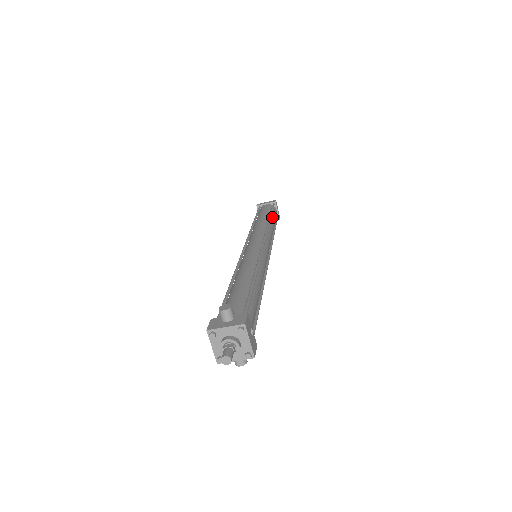
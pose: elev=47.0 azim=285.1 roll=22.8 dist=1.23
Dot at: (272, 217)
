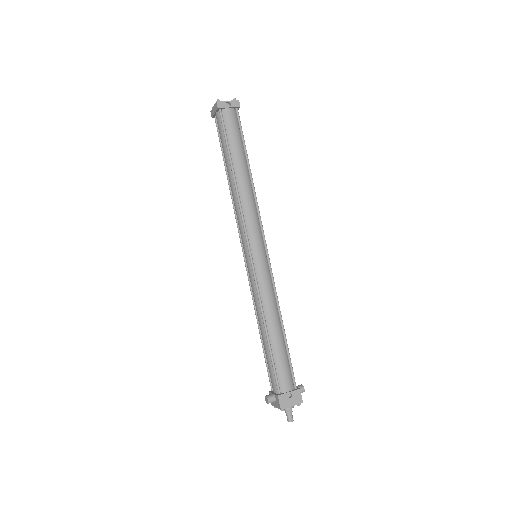
Dot at: (232, 153)
